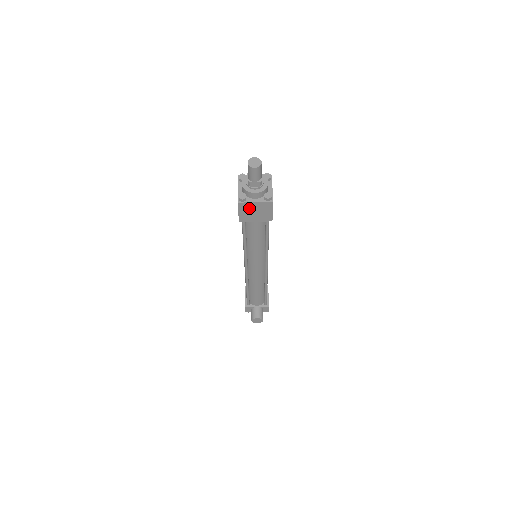
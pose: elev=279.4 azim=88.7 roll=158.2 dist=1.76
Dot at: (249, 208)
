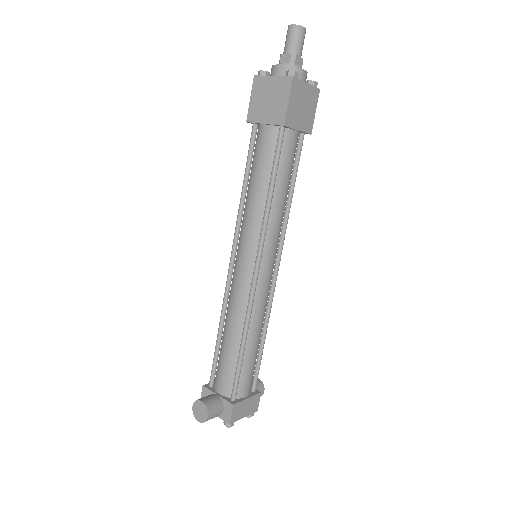
Dot at: (264, 90)
